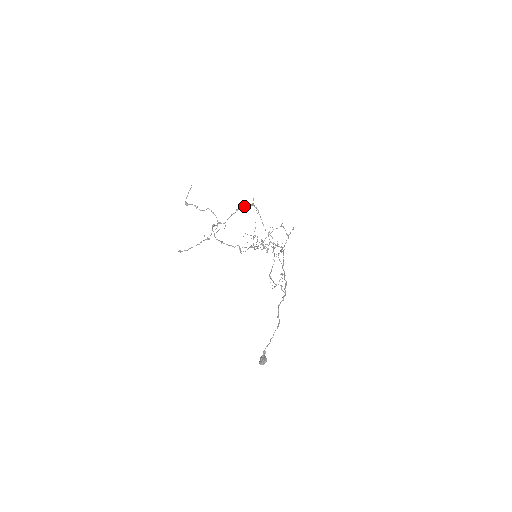
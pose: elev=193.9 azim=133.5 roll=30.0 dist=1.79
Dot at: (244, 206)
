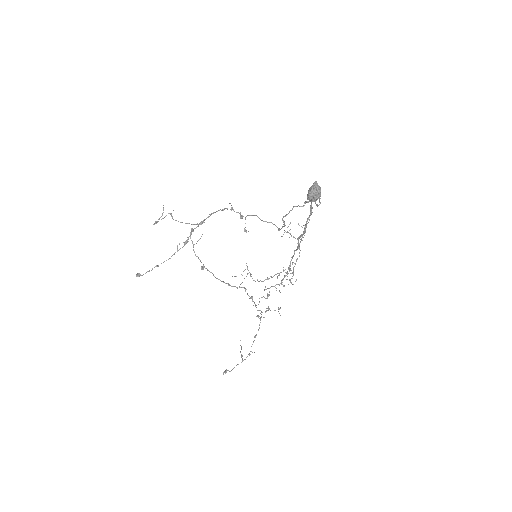
Dot at: (231, 209)
